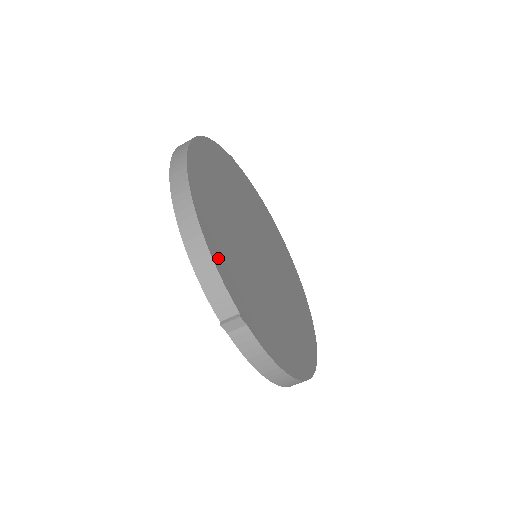
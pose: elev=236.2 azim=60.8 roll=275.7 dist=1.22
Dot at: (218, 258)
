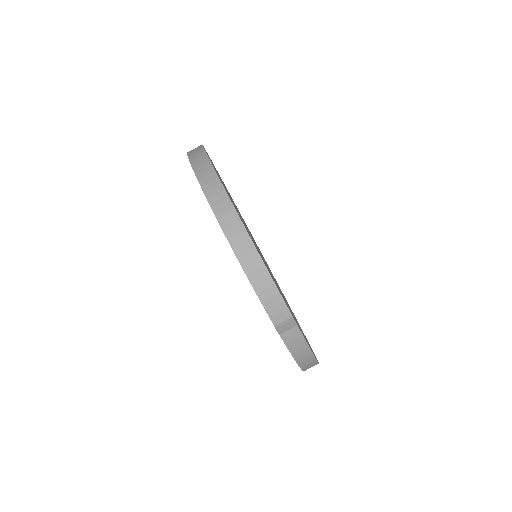
Dot at: occluded
